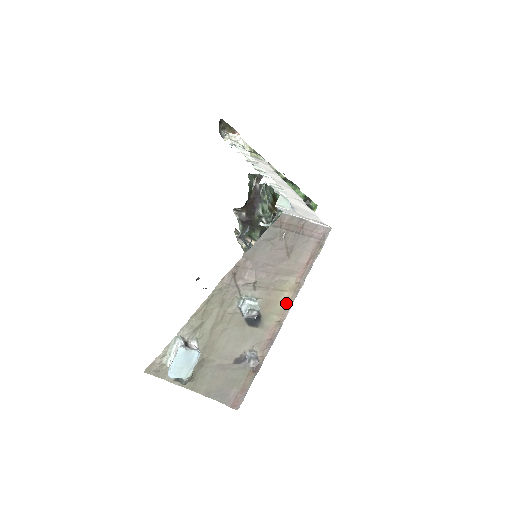
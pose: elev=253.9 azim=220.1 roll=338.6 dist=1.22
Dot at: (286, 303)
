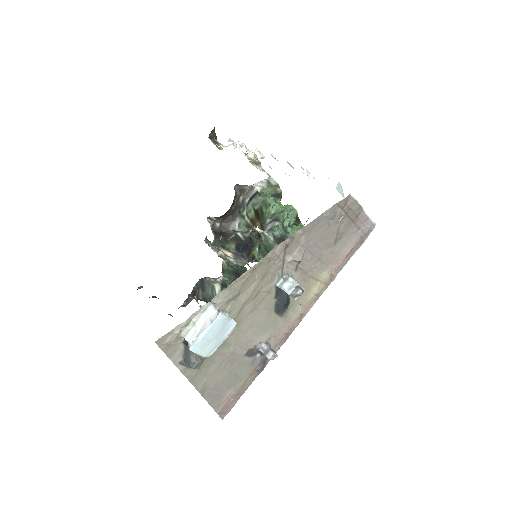
Dot at: (315, 295)
